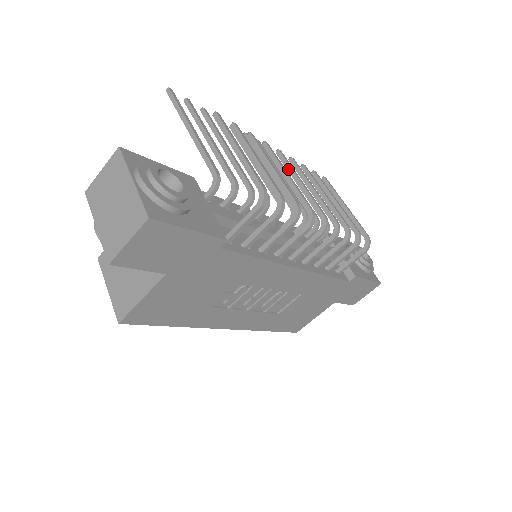
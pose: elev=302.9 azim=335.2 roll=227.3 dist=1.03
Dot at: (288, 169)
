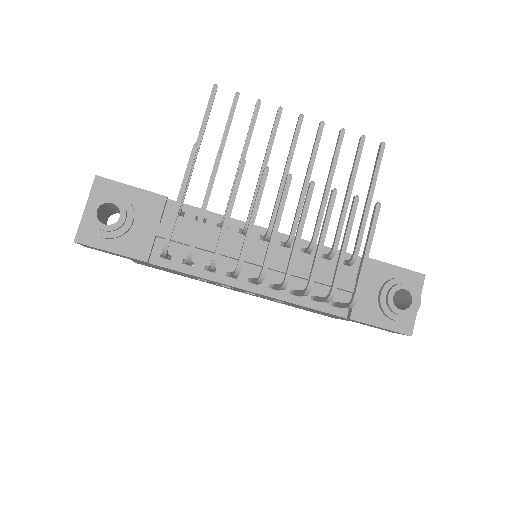
Dot at: (280, 202)
